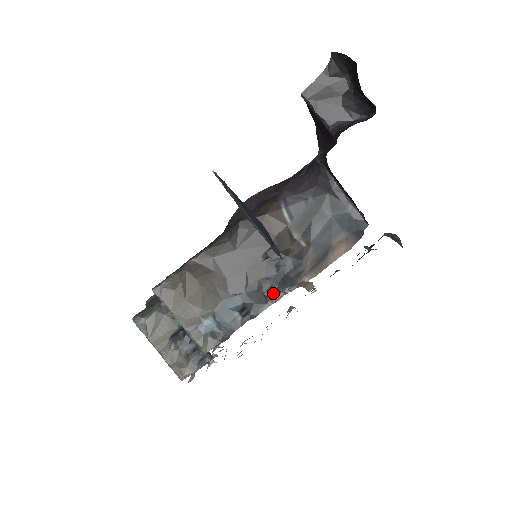
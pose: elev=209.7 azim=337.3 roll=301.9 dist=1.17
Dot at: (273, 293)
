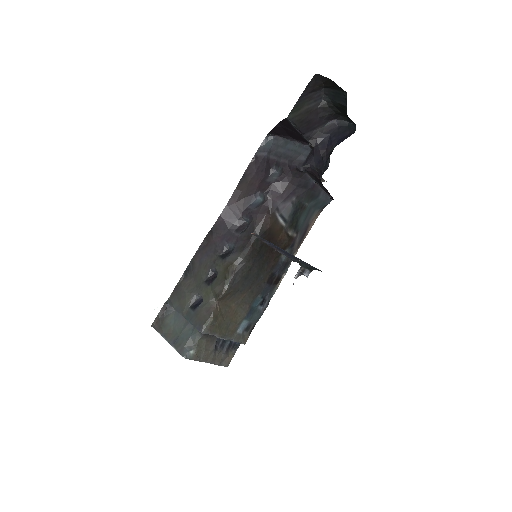
Dot at: (280, 279)
